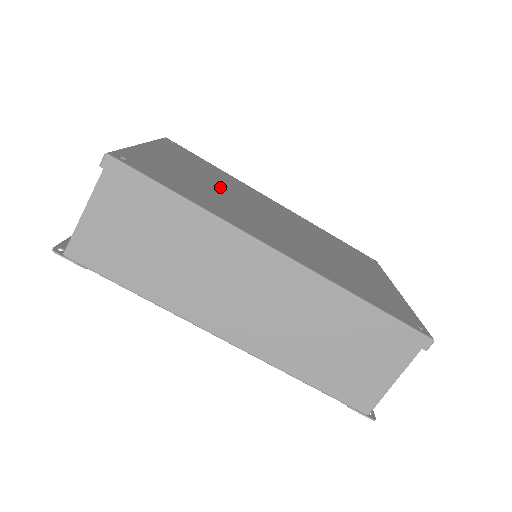
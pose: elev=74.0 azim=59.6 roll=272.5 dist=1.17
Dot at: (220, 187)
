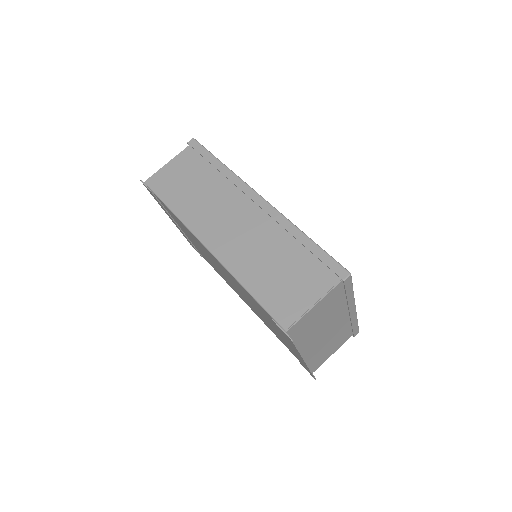
Dot at: occluded
